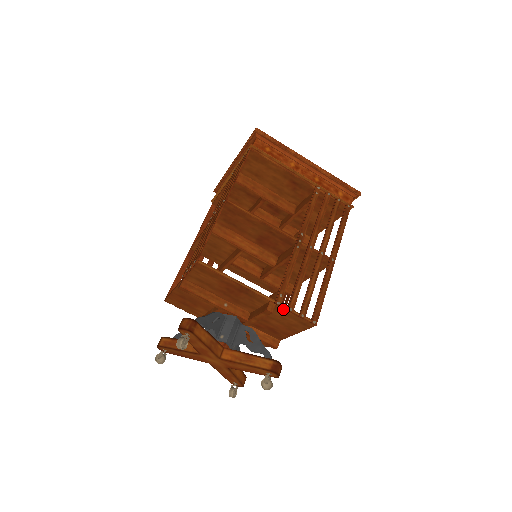
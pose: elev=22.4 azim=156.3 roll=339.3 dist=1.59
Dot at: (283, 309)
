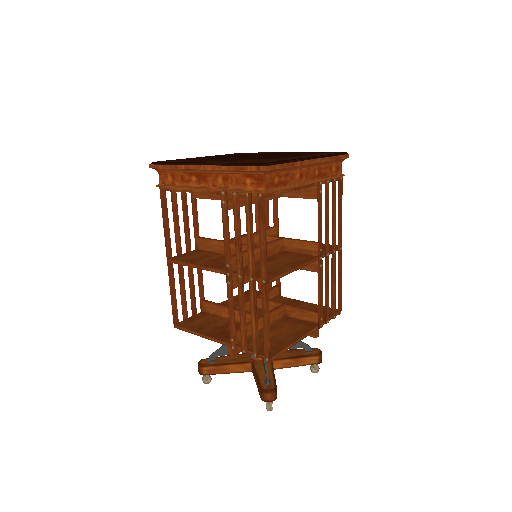
Dot at: occluded
